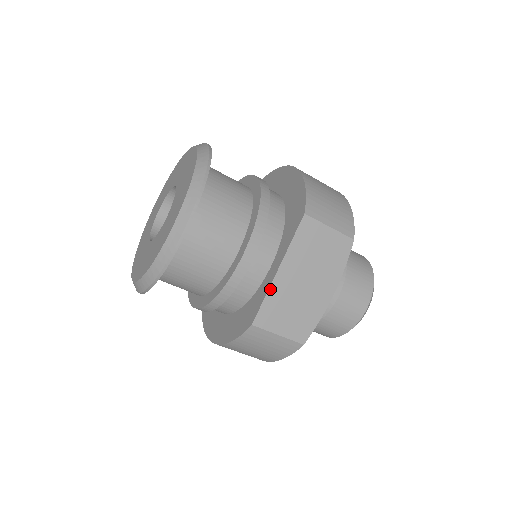
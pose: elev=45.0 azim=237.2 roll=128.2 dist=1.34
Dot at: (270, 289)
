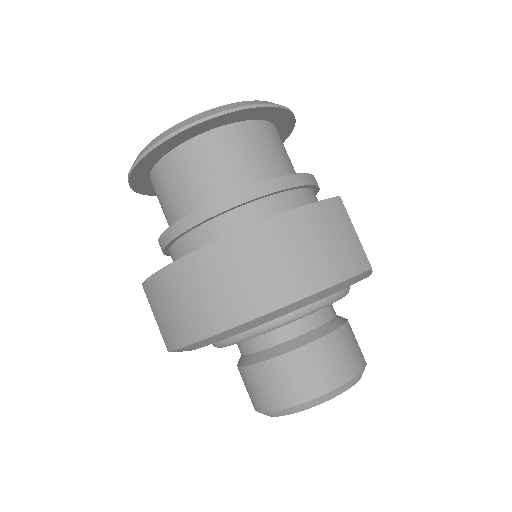
Dot at: occluded
